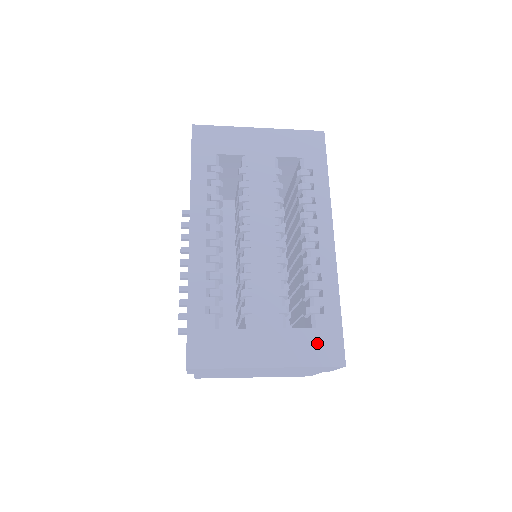
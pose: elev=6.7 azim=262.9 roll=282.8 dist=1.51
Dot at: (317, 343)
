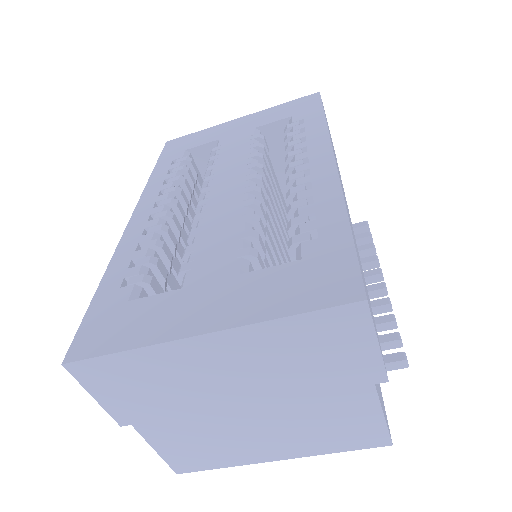
Dot at: (302, 278)
